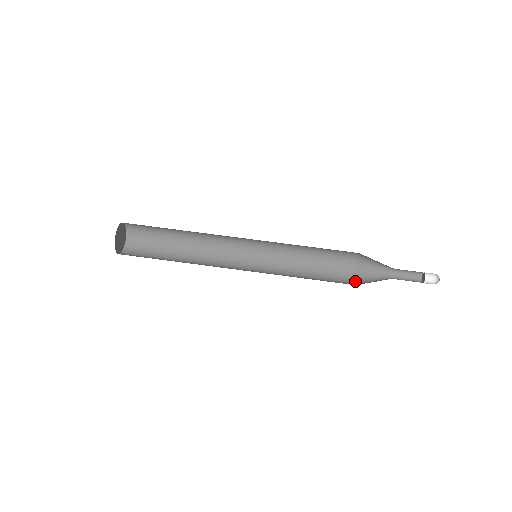
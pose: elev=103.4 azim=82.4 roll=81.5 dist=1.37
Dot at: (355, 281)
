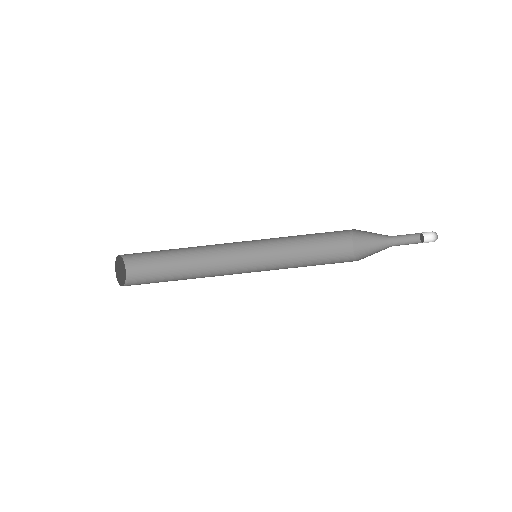
Dot at: (357, 257)
